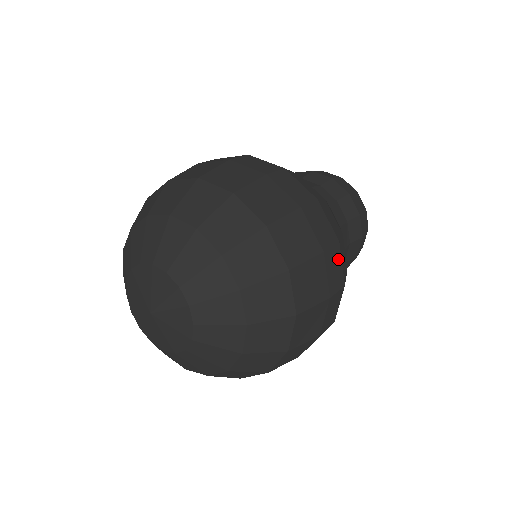
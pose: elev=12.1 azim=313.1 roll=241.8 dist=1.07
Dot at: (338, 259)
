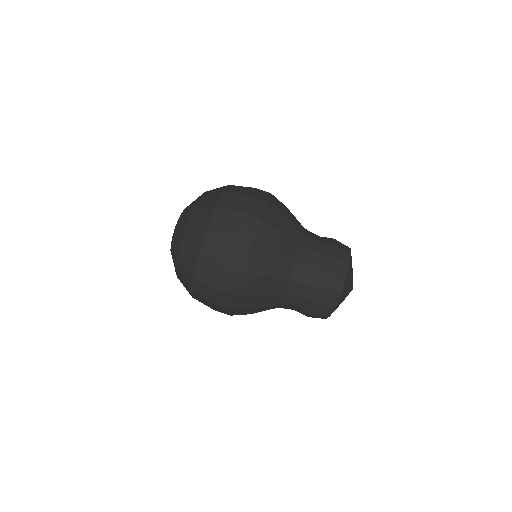
Dot at: (244, 252)
